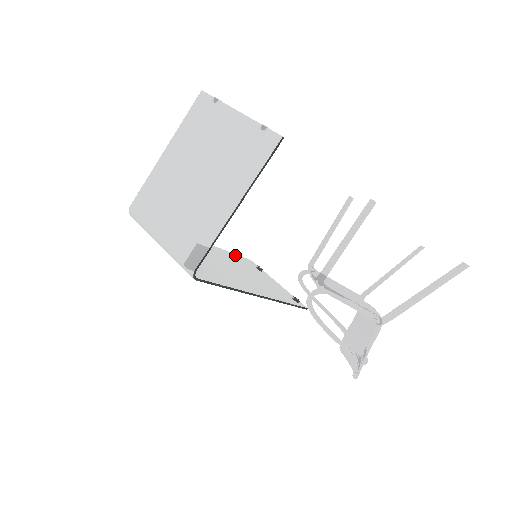
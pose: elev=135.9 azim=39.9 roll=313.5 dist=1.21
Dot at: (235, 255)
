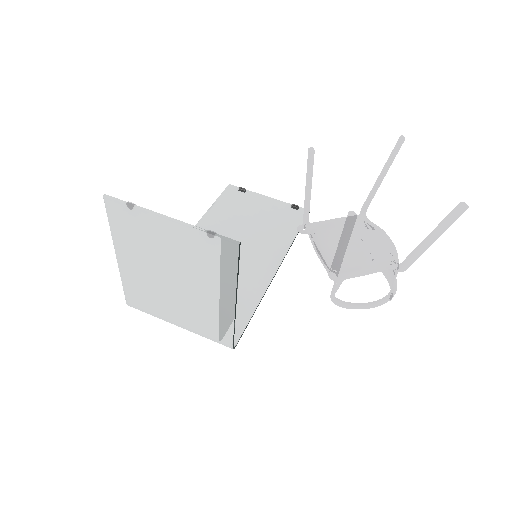
Dot at: (217, 204)
